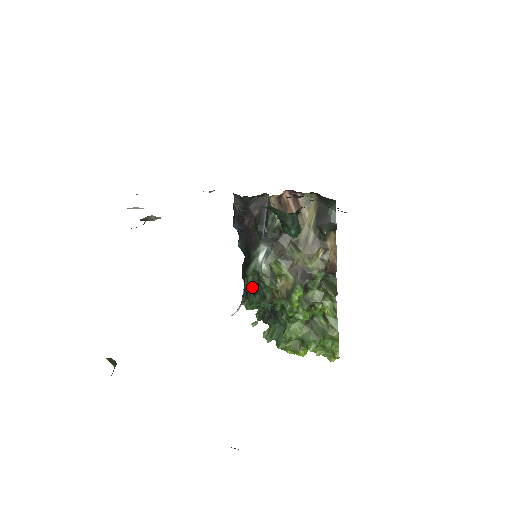
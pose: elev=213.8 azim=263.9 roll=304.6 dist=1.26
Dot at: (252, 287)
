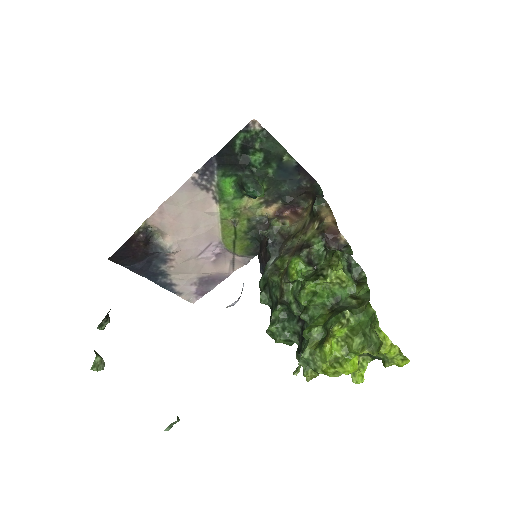
Dot at: (270, 304)
